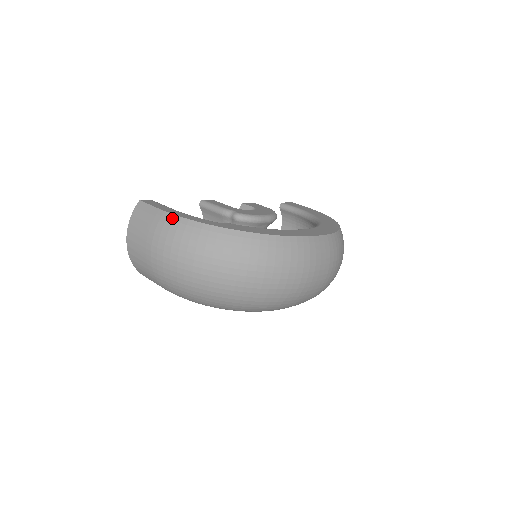
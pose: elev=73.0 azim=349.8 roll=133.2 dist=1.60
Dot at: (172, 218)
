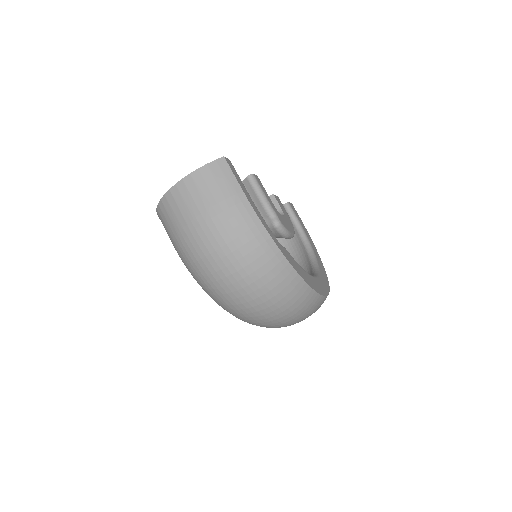
Dot at: (251, 214)
